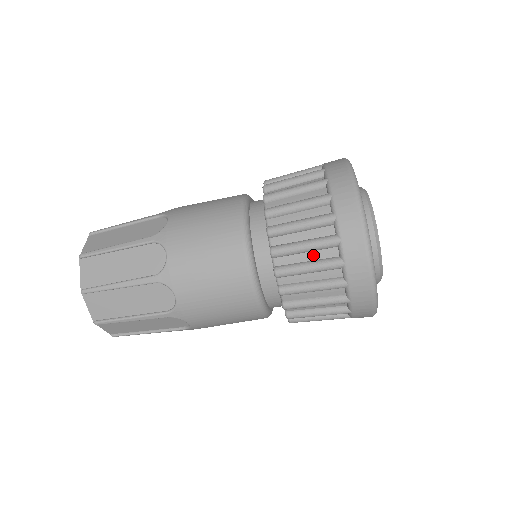
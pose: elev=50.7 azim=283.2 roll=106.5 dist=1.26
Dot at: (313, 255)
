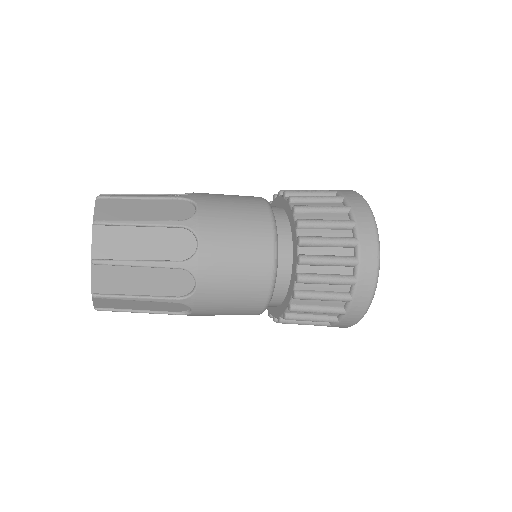
Dot at: occluded
